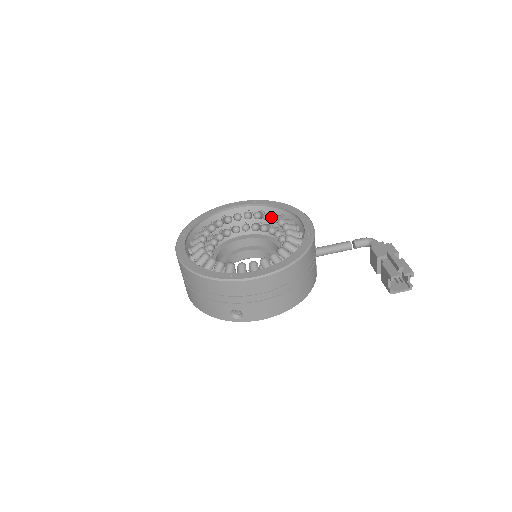
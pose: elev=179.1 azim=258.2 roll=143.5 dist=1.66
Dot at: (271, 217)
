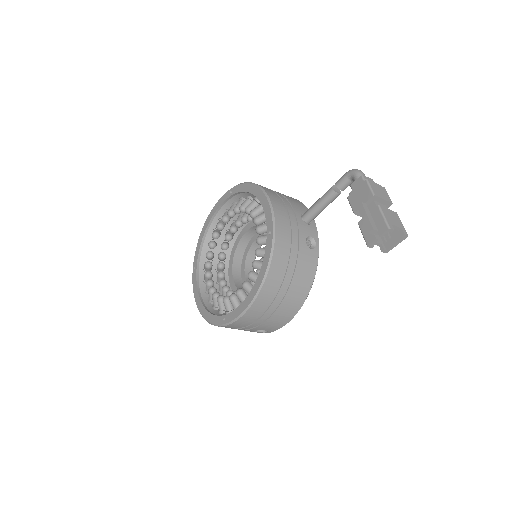
Dot at: occluded
